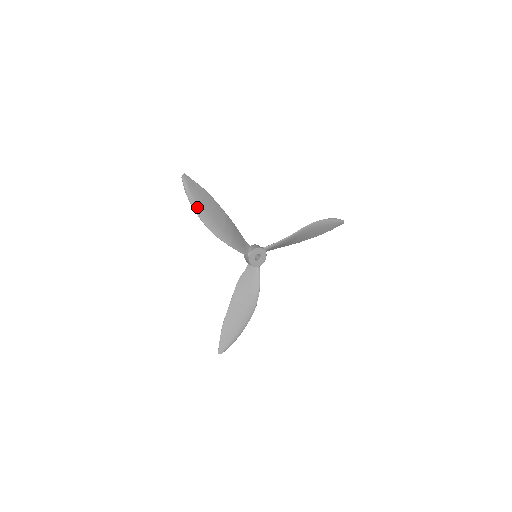
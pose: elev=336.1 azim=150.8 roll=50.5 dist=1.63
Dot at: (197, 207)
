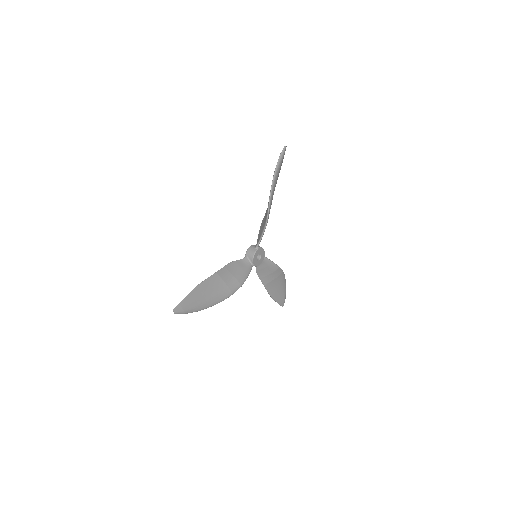
Dot at: (202, 307)
